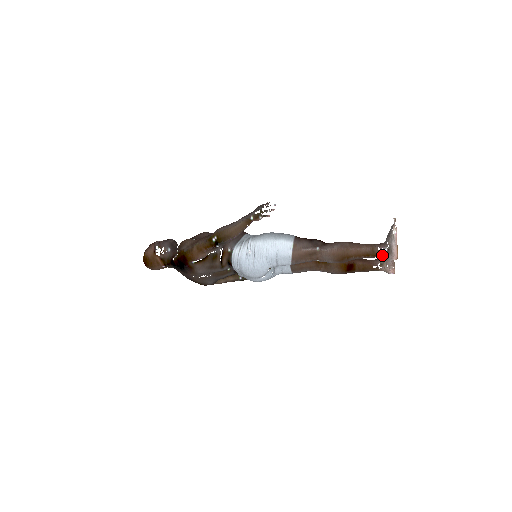
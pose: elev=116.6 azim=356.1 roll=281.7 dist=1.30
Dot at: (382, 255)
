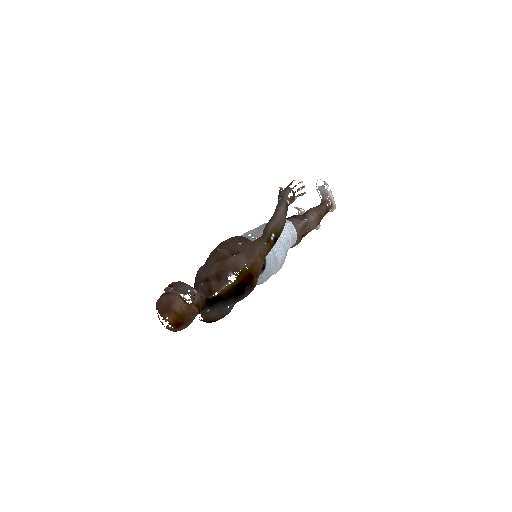
Dot at: (329, 210)
